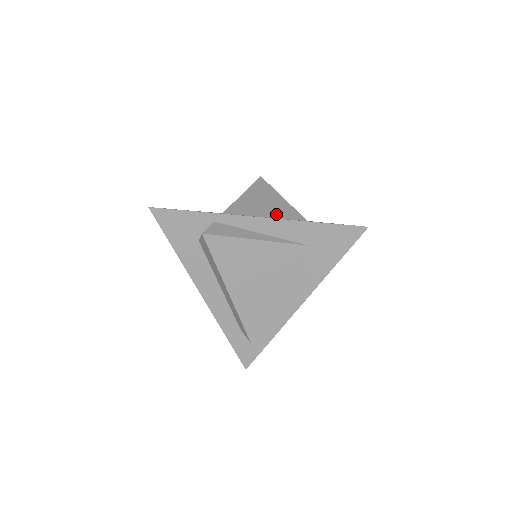
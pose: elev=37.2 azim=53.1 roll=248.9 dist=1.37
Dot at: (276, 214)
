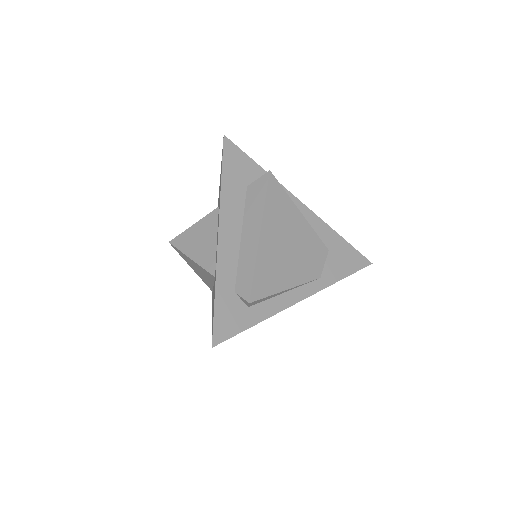
Dot at: occluded
